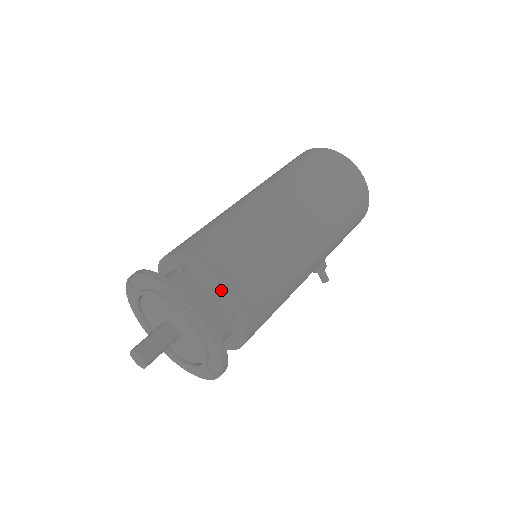
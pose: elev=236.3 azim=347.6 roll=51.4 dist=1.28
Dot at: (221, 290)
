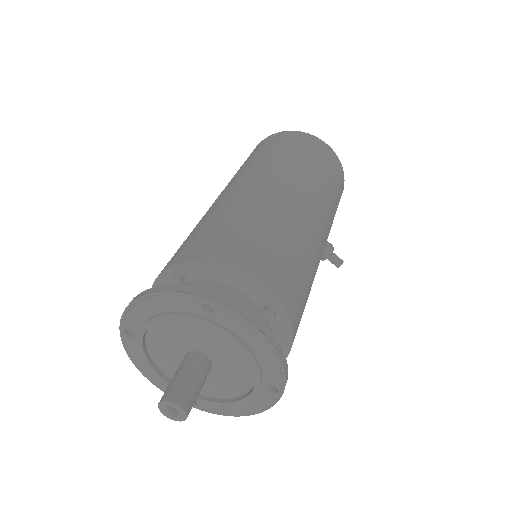
Dot at: (237, 278)
